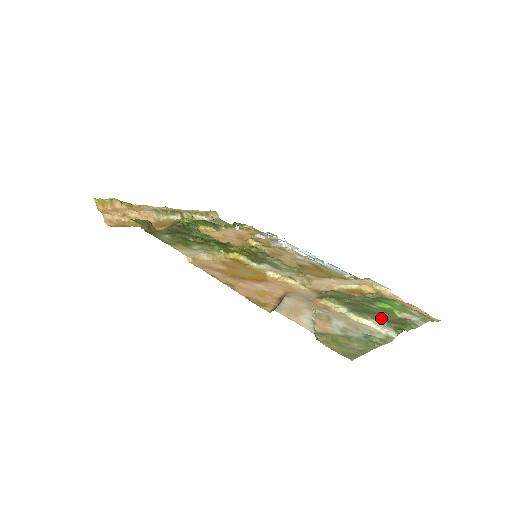
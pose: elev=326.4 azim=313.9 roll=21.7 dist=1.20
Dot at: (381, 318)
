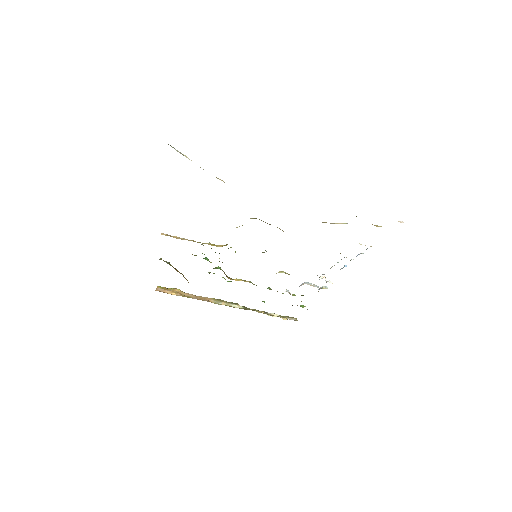
Dot at: occluded
